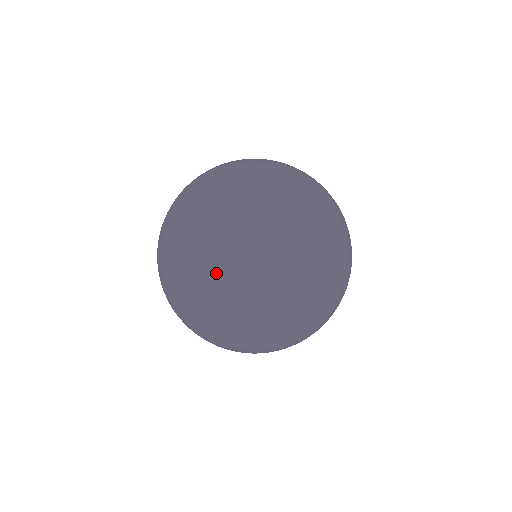
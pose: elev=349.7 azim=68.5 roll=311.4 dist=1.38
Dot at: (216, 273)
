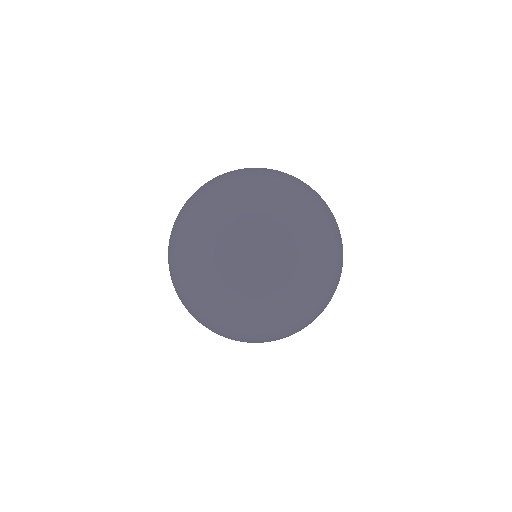
Dot at: (291, 256)
